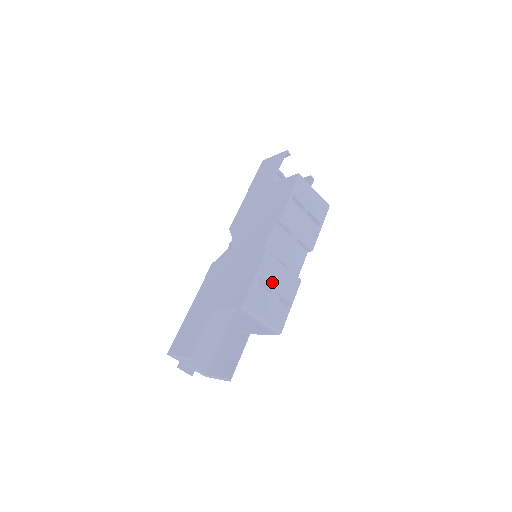
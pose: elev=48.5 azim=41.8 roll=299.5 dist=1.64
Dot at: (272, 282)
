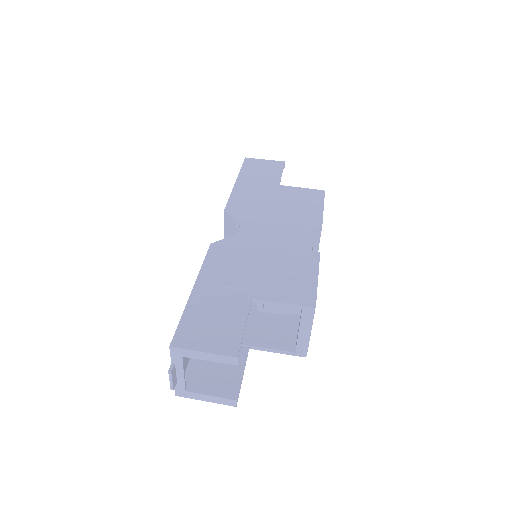
Dot at: occluded
